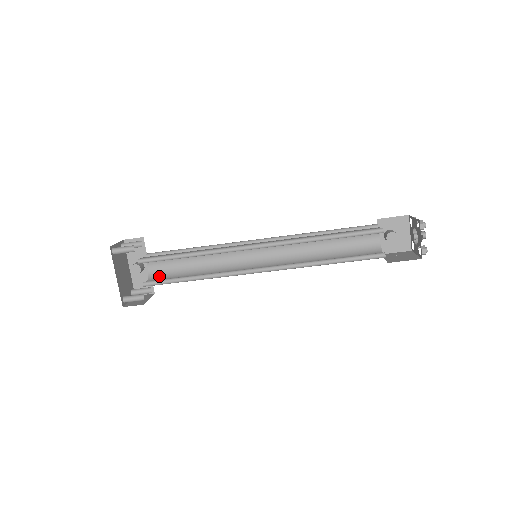
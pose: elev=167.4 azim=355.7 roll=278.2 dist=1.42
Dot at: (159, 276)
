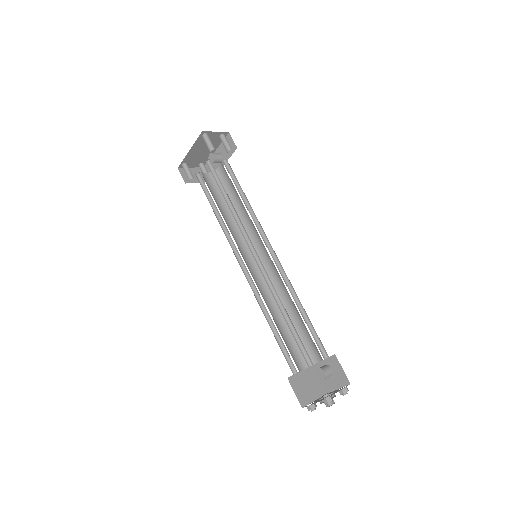
Dot at: occluded
